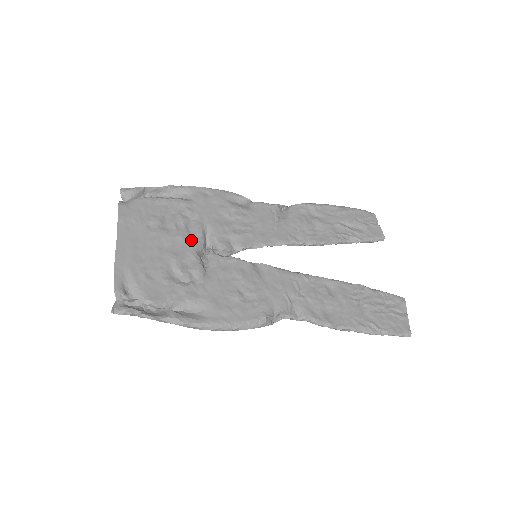
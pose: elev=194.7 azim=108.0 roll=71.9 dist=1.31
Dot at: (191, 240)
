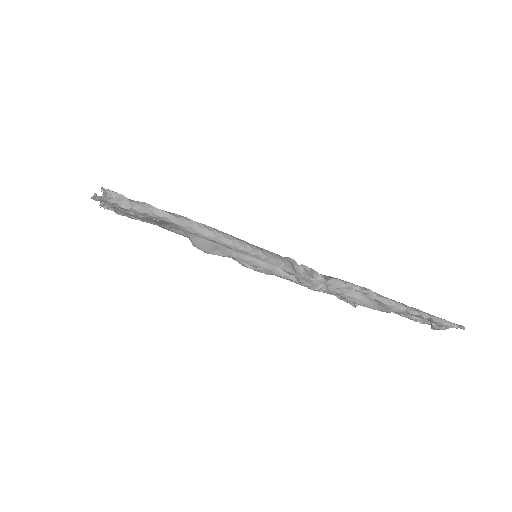
Dot at: occluded
